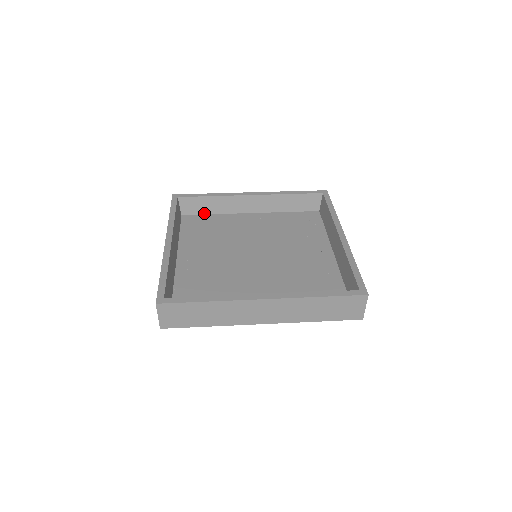
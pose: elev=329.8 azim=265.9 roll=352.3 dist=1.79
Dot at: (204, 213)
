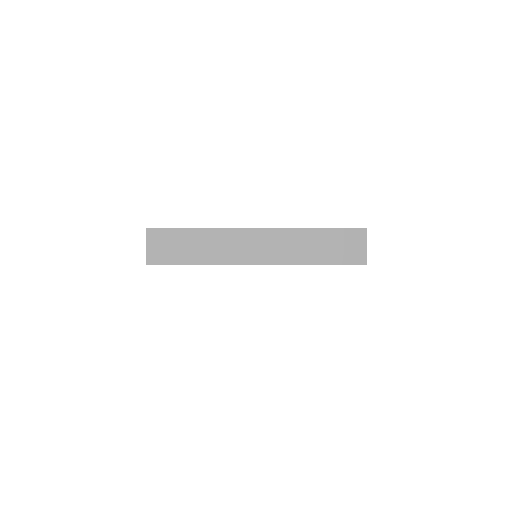
Dot at: occluded
